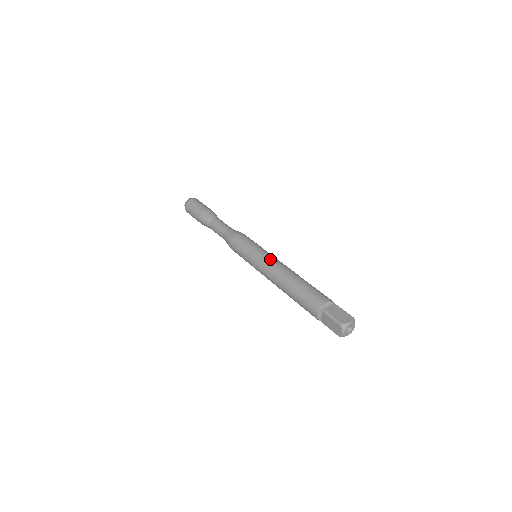
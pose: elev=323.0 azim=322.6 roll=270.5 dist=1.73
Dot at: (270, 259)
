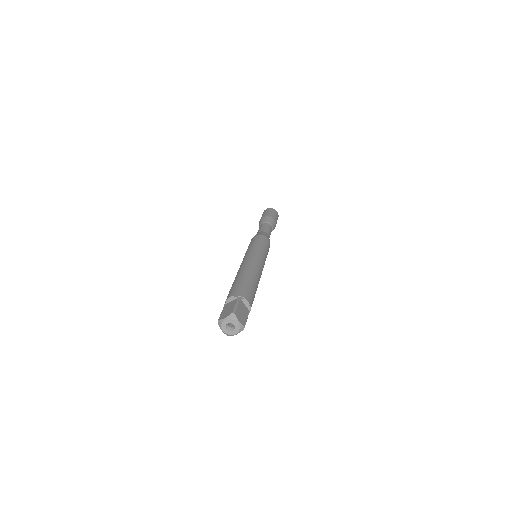
Dot at: (245, 257)
